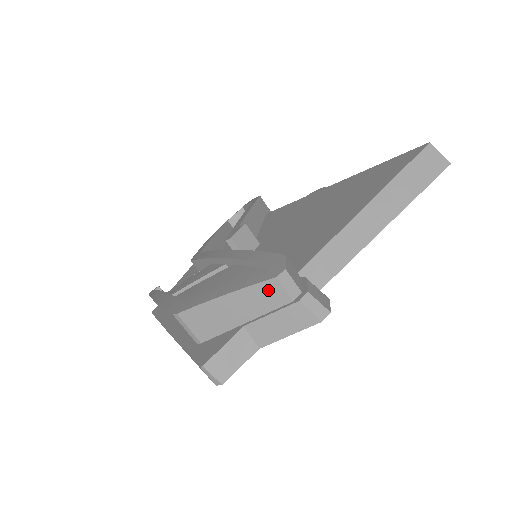
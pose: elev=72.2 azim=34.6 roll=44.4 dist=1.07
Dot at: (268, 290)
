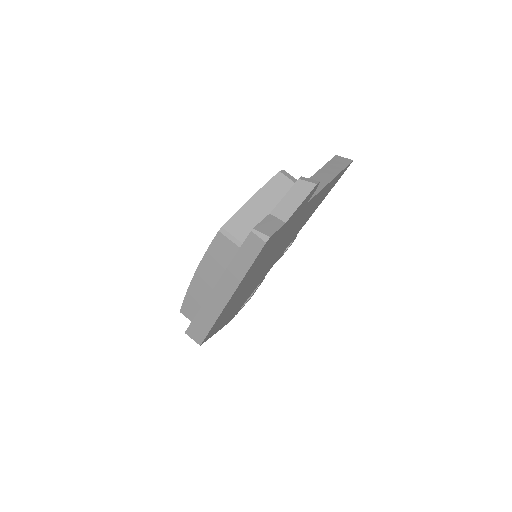
Dot at: (277, 182)
